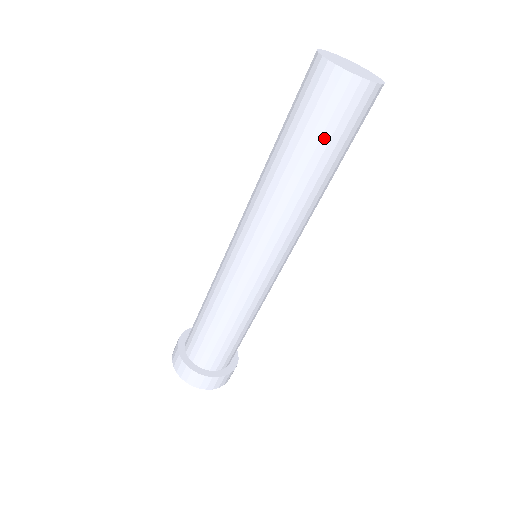
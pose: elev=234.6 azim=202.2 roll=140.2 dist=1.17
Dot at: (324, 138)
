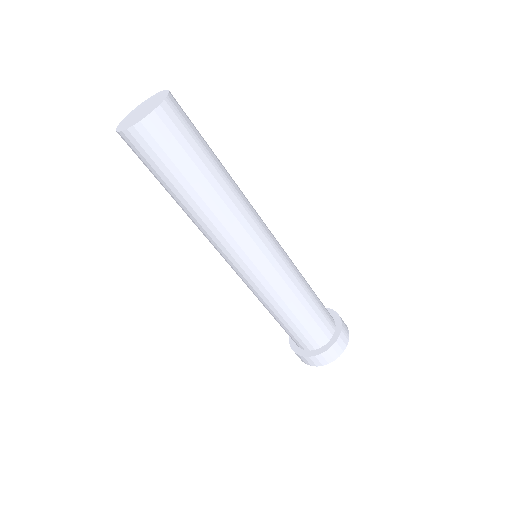
Dot at: (154, 175)
